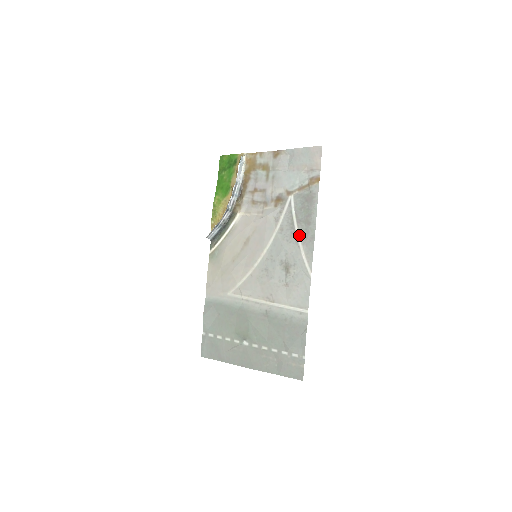
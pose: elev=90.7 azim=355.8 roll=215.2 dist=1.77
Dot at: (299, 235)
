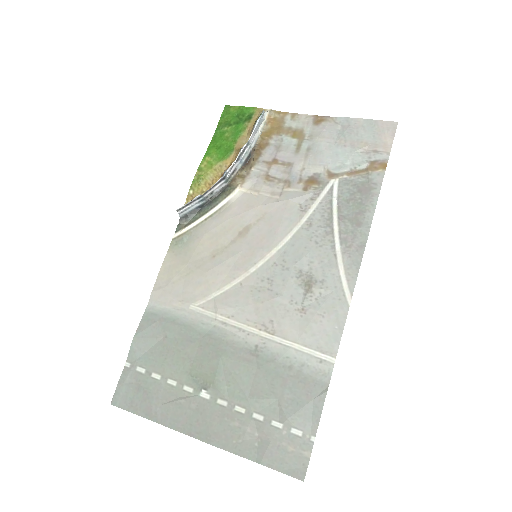
Dot at: (339, 238)
